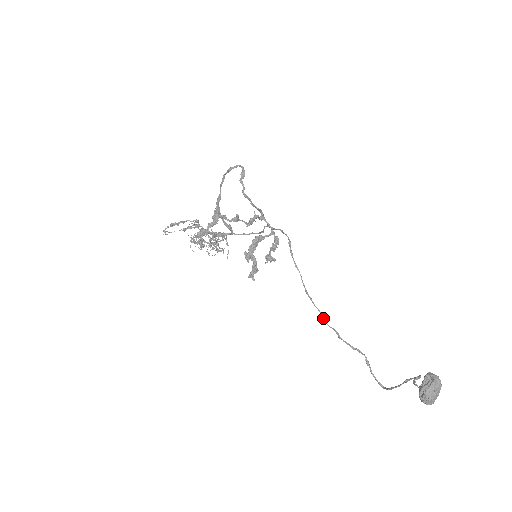
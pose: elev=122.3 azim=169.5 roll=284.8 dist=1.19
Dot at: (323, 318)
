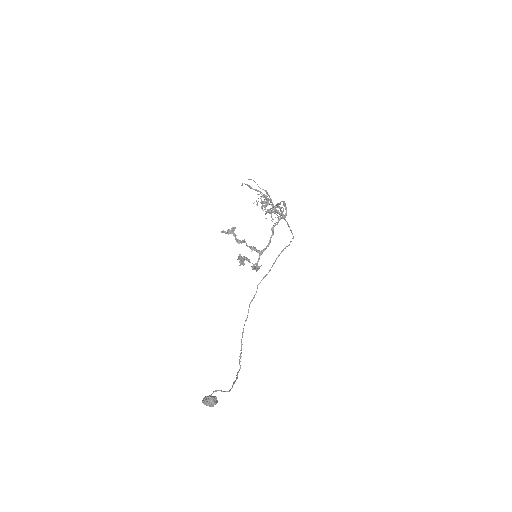
Dot at: (246, 319)
